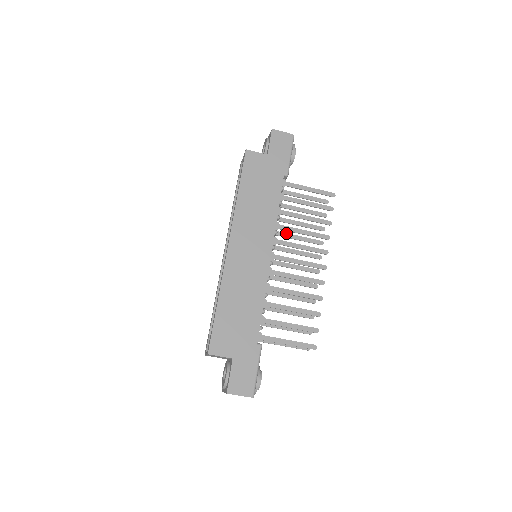
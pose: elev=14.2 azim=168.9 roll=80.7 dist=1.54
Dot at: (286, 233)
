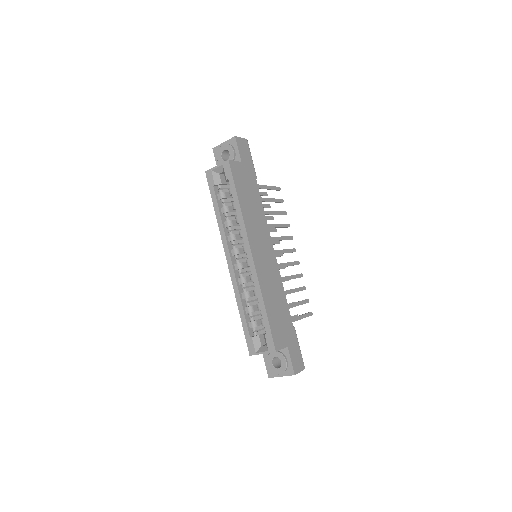
Dot at: occluded
